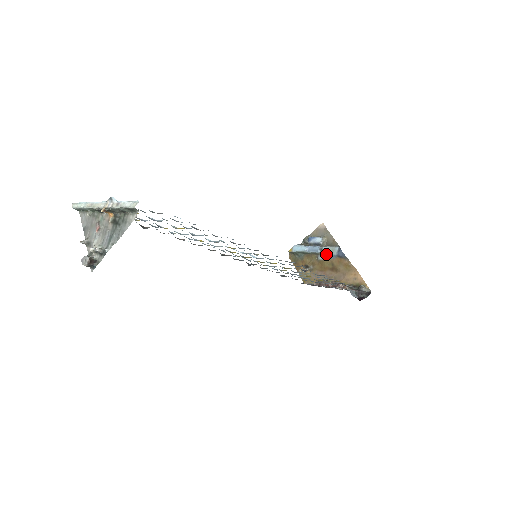
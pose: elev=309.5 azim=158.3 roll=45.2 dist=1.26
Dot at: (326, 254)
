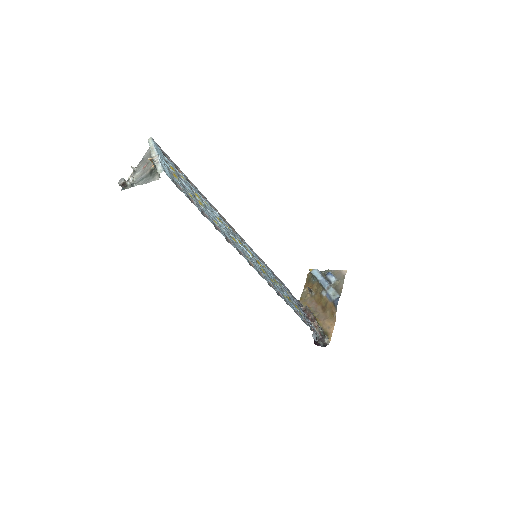
Dot at: (328, 294)
